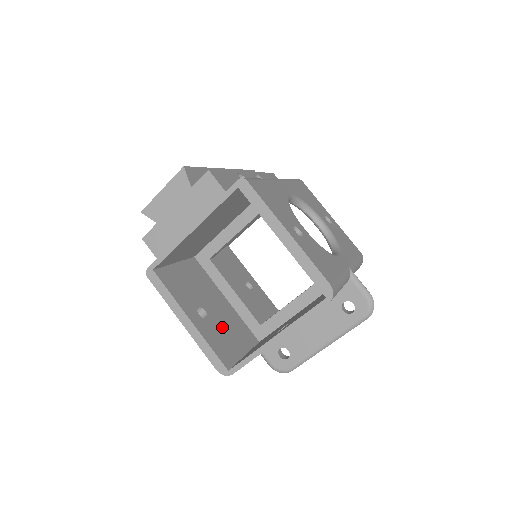
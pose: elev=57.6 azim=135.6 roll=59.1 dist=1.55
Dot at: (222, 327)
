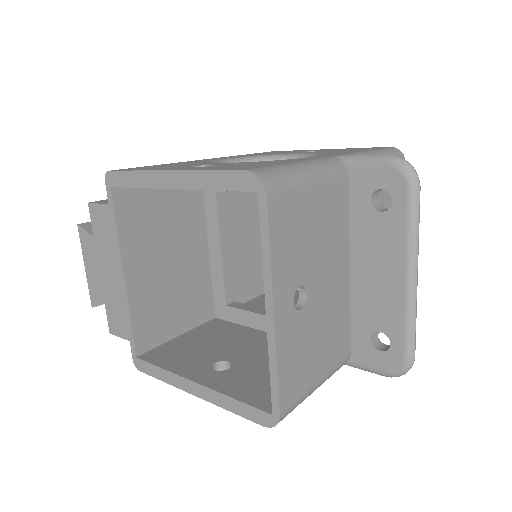
Dot at: (262, 366)
